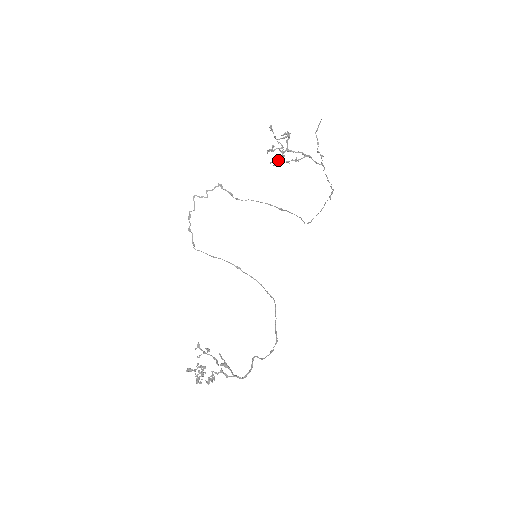
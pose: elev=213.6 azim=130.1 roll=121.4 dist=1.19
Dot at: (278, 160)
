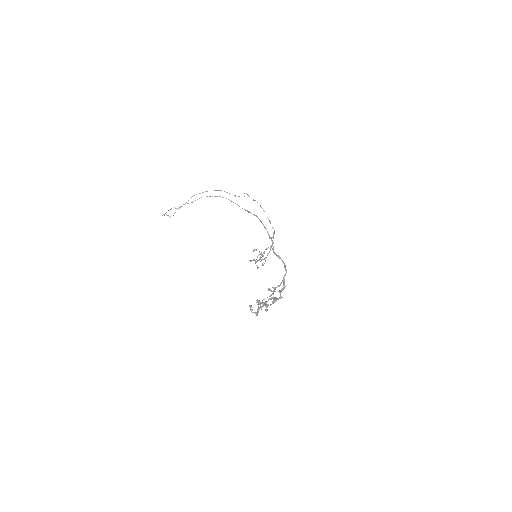
Dot at: (264, 263)
